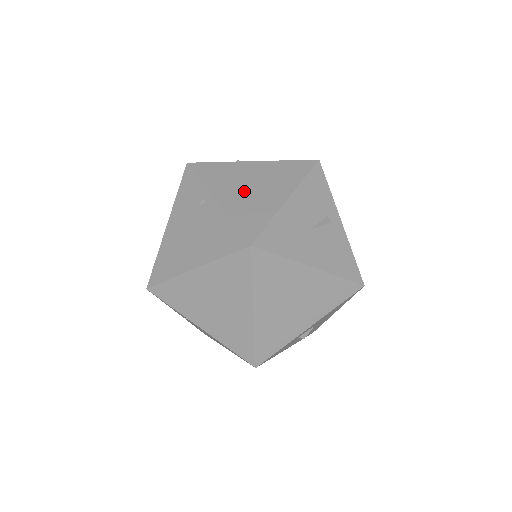
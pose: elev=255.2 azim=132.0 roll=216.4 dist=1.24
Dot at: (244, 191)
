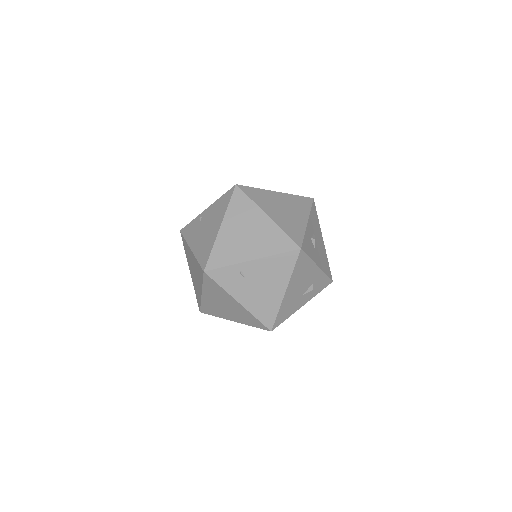
Dot at: occluded
